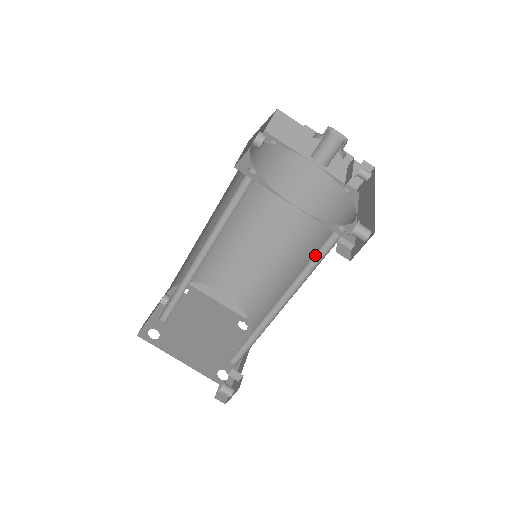
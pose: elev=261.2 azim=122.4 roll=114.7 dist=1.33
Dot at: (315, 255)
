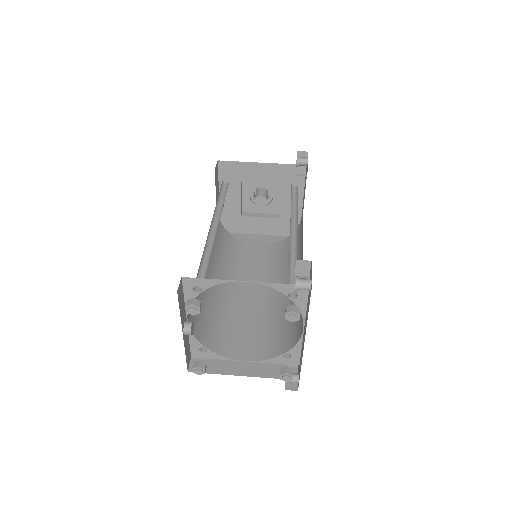
Dot at: (292, 202)
